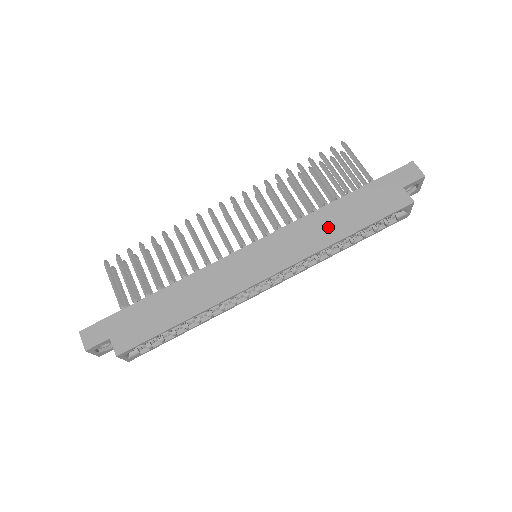
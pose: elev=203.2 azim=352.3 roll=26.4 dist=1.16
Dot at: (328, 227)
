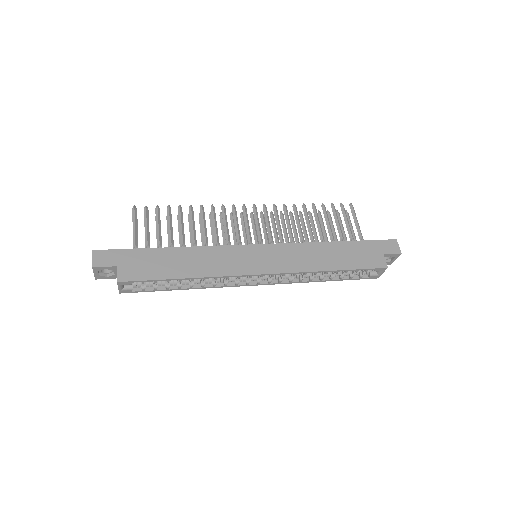
Dot at: (320, 258)
